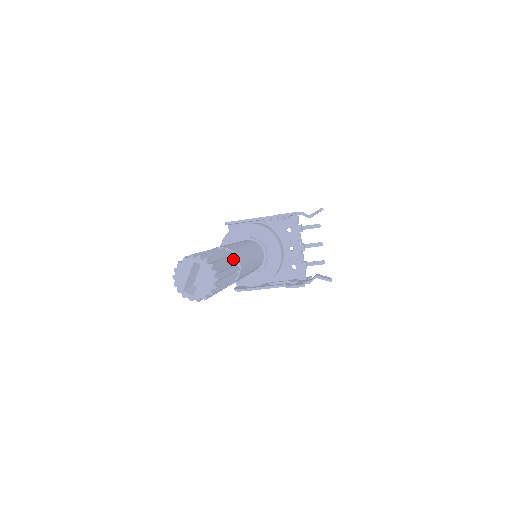
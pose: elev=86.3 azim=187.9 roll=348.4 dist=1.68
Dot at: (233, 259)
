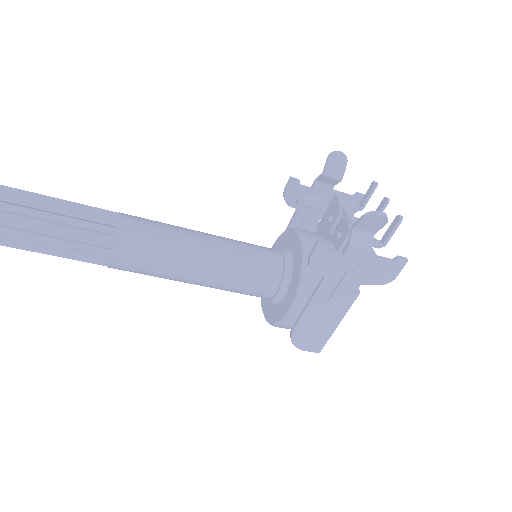
Dot at: (107, 214)
